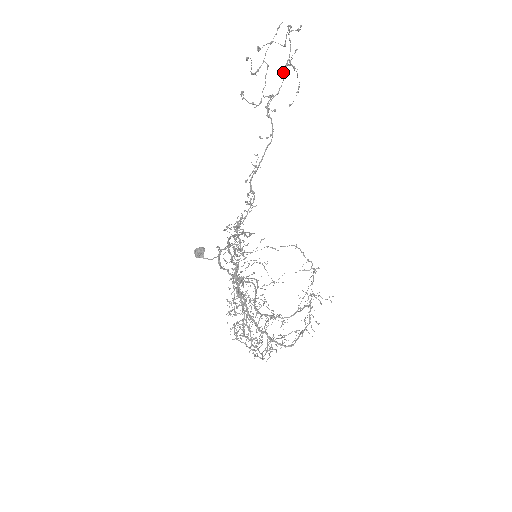
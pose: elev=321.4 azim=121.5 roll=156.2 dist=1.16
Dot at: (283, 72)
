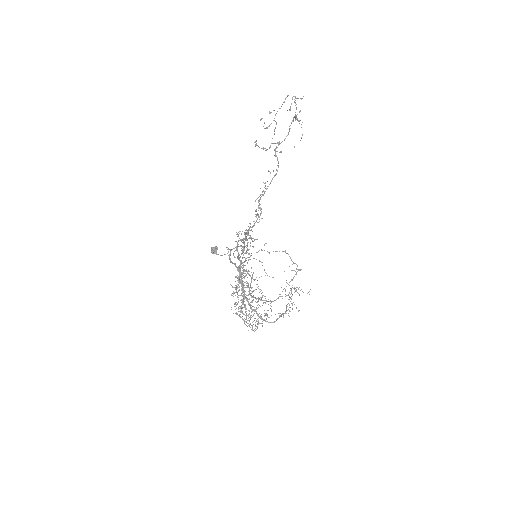
Dot at: (290, 125)
